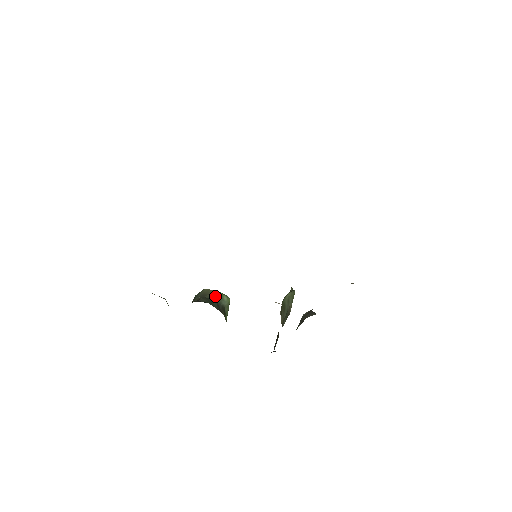
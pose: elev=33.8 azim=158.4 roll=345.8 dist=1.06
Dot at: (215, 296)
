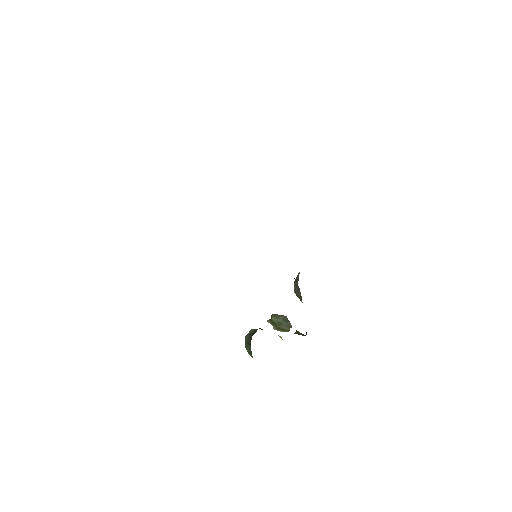
Dot at: (254, 330)
